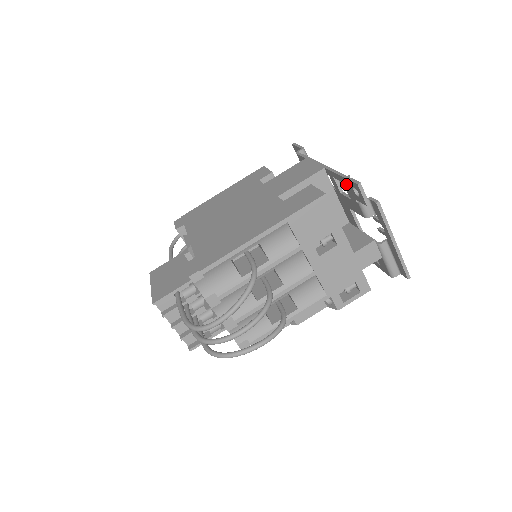
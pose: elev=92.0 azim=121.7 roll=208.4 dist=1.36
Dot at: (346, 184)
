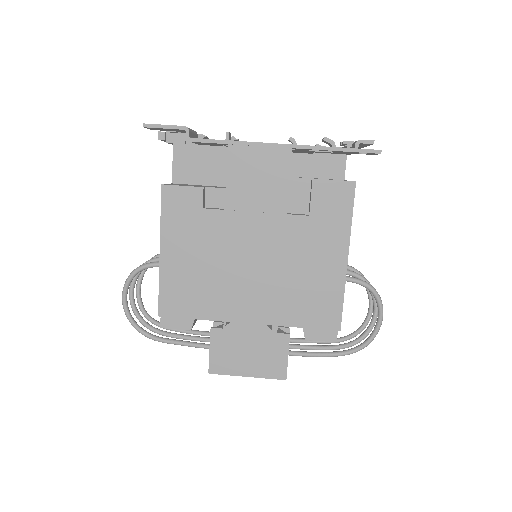
Dot at: (345, 152)
